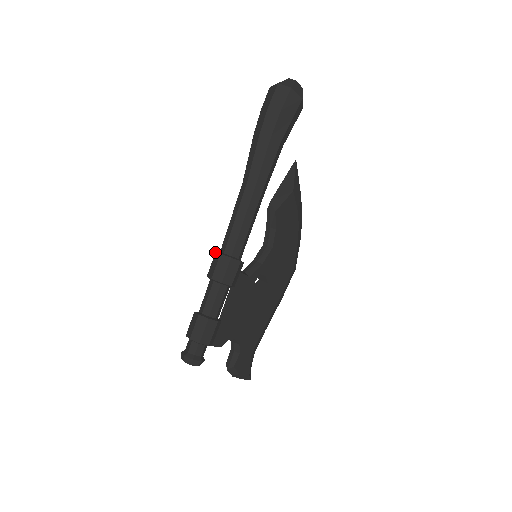
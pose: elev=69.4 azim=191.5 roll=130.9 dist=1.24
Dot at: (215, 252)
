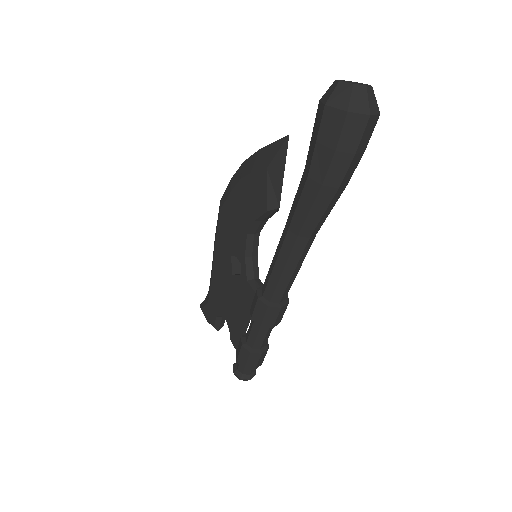
Dot at: (268, 307)
